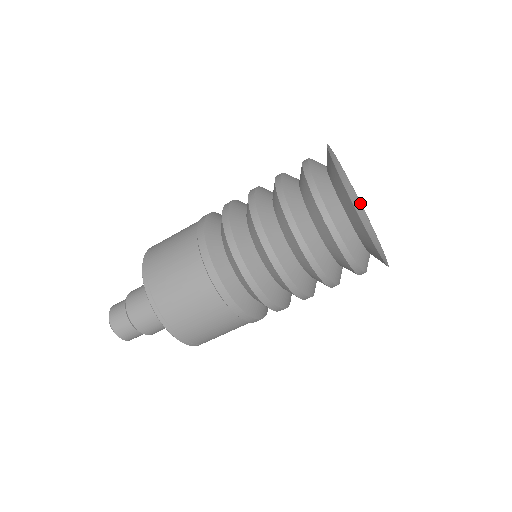
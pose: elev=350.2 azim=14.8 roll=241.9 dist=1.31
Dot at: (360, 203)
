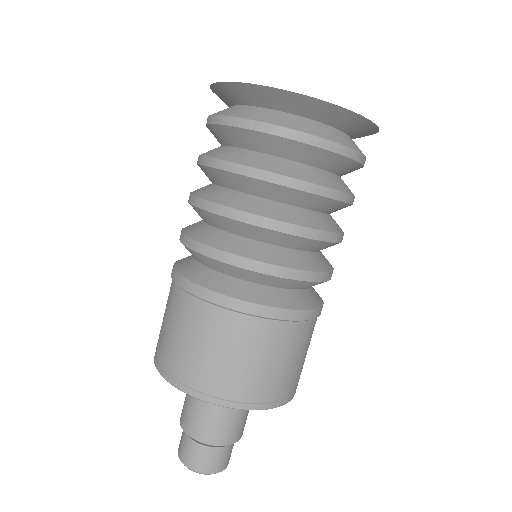
Dot at: occluded
